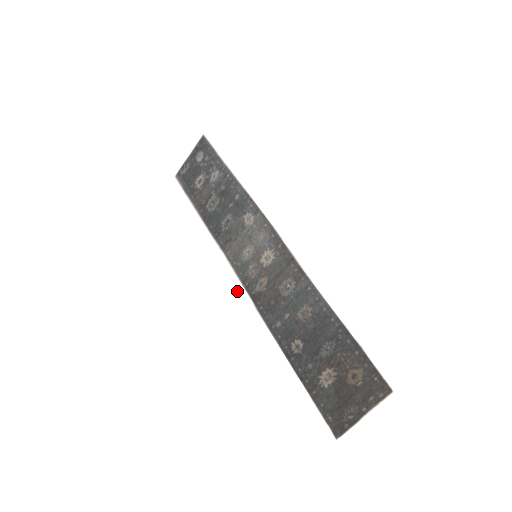
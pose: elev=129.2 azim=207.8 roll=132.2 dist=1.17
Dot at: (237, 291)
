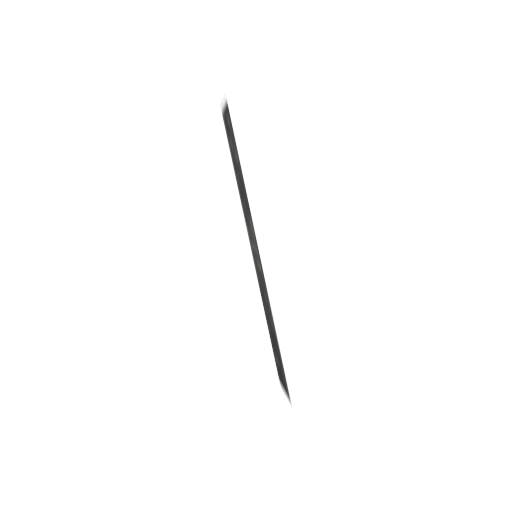
Dot at: occluded
